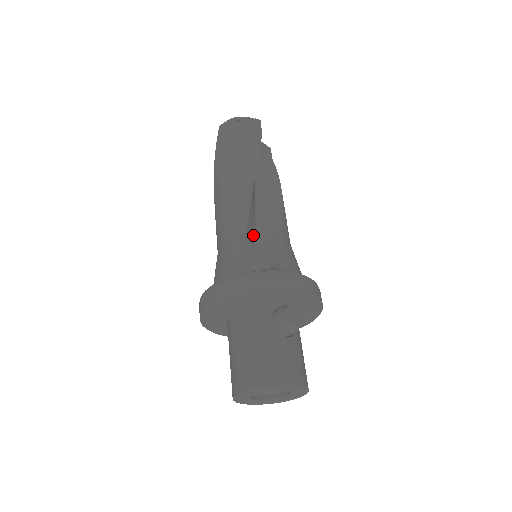
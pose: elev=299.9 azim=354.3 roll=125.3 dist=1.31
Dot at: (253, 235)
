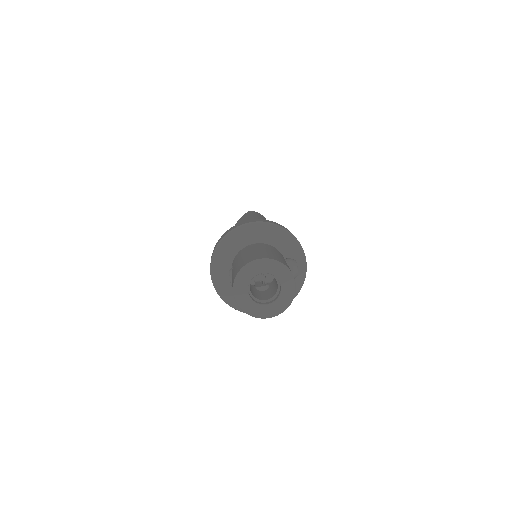
Dot at: occluded
